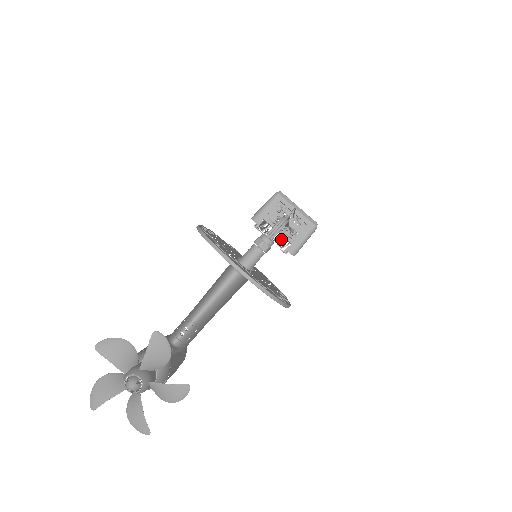
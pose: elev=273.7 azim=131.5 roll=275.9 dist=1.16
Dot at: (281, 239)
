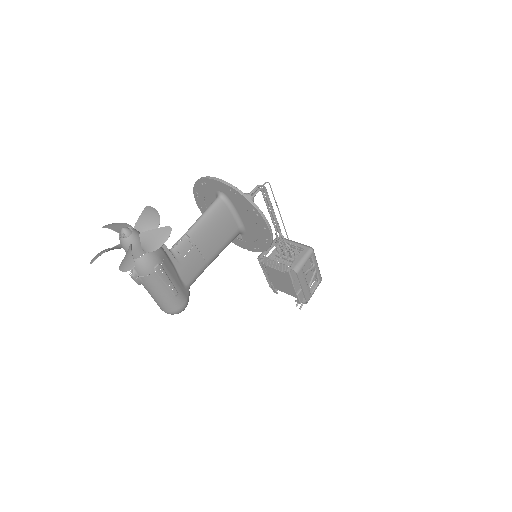
Dot at: (285, 267)
